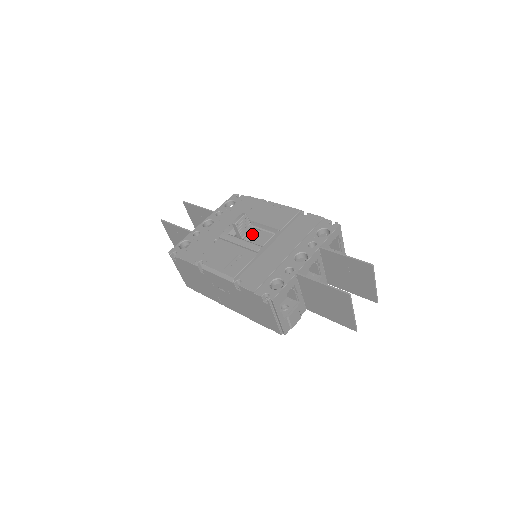
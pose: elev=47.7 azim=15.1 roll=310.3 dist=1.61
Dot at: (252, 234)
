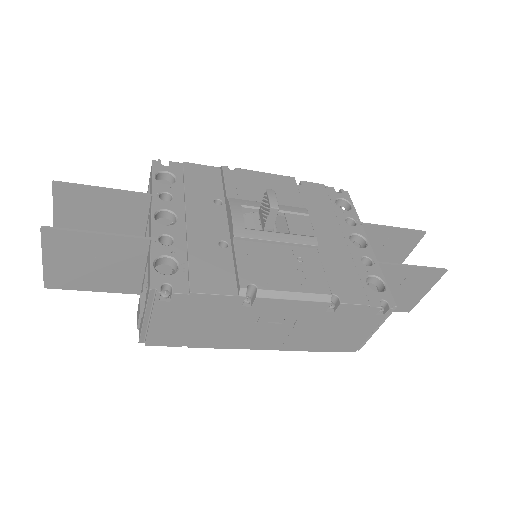
Dot at: (278, 221)
